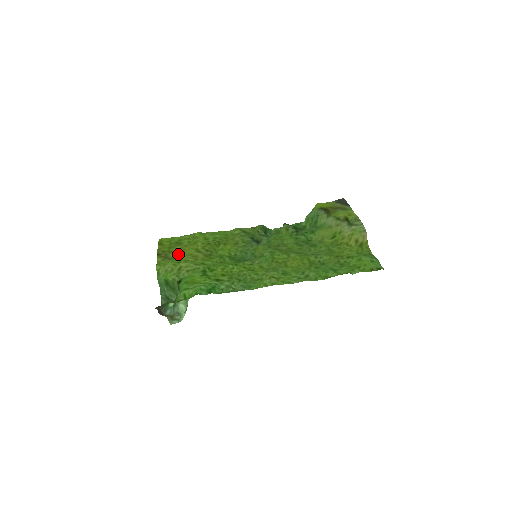
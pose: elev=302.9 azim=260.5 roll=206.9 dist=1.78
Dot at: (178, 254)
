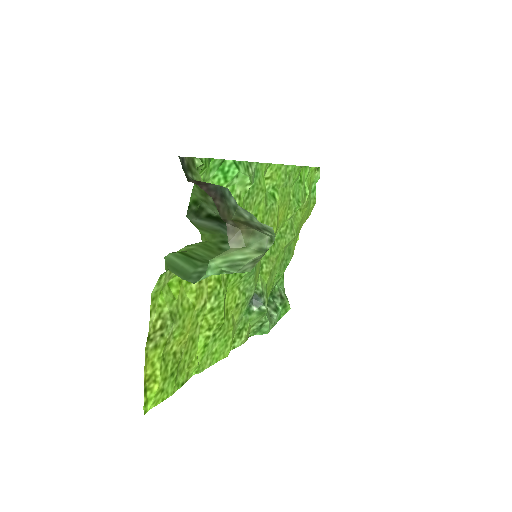
Dot at: (179, 328)
